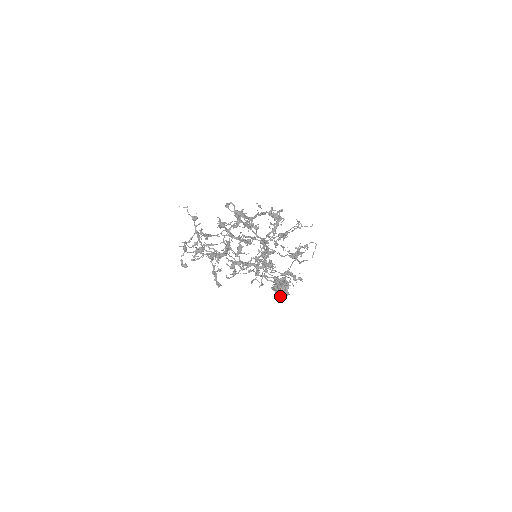
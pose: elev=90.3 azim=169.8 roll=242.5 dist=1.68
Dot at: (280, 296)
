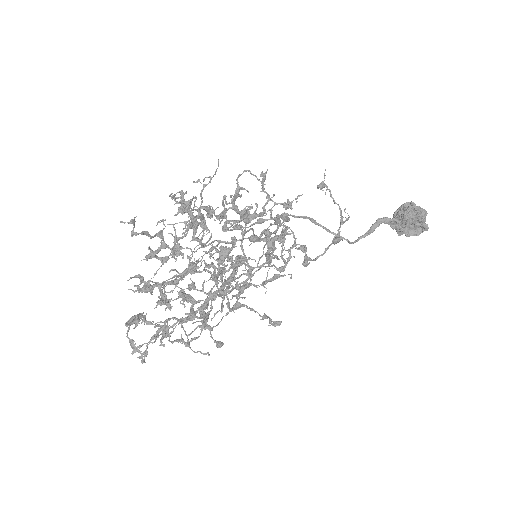
Dot at: (420, 231)
